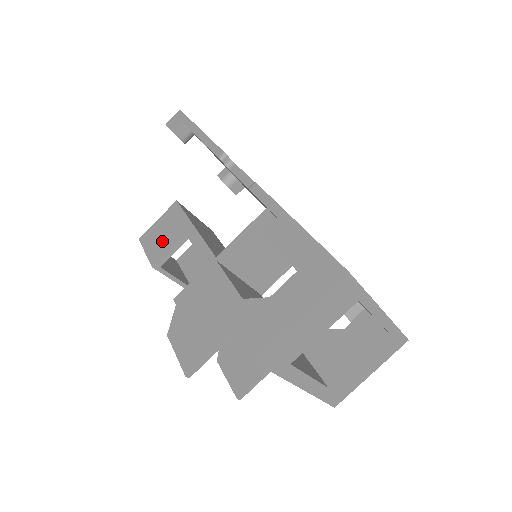
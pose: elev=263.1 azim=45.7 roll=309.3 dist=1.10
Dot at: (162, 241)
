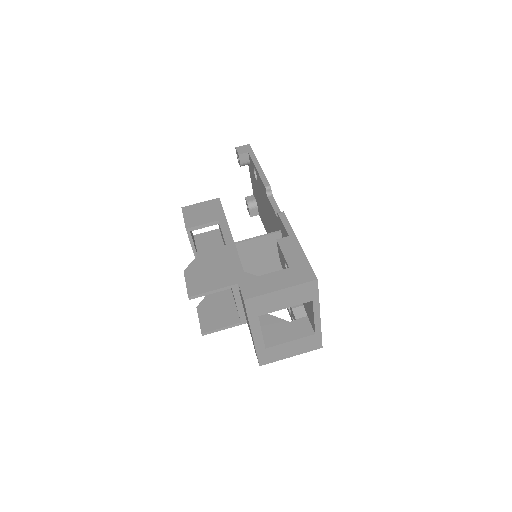
Dot at: (199, 217)
